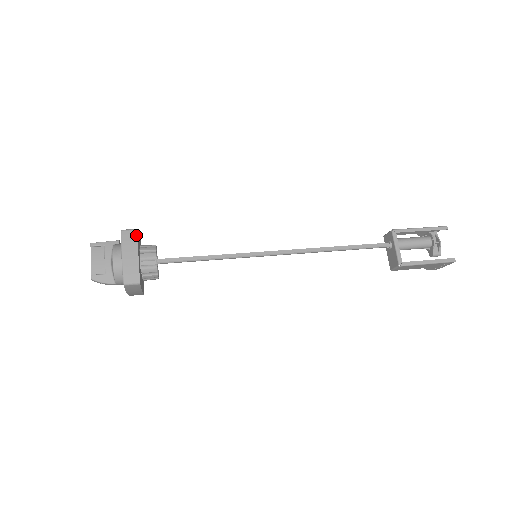
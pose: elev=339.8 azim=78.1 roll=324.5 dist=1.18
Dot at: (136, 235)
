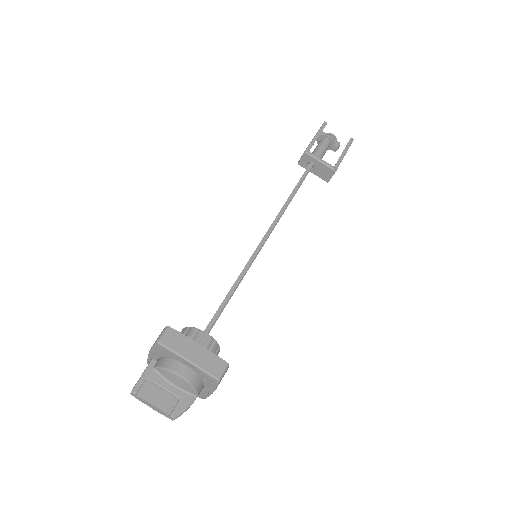
Dot at: (174, 331)
